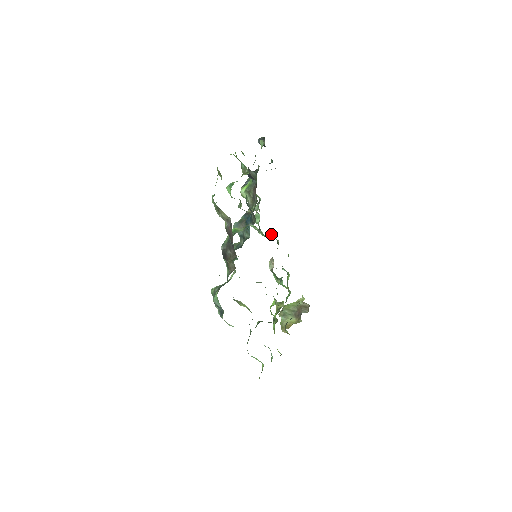
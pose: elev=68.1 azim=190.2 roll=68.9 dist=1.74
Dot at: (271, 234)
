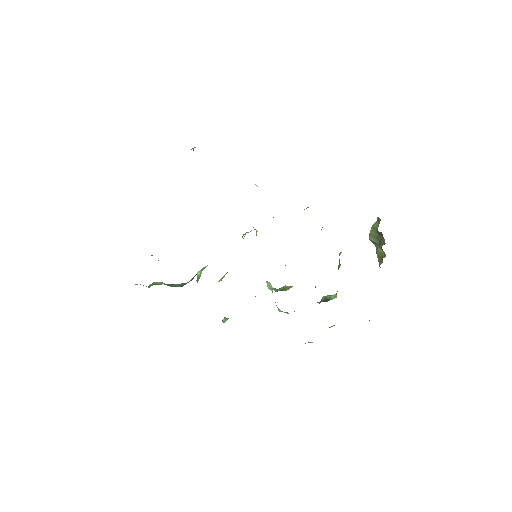
Dot at: occluded
